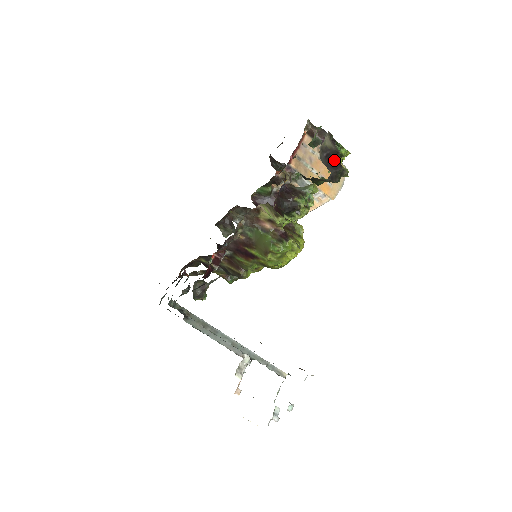
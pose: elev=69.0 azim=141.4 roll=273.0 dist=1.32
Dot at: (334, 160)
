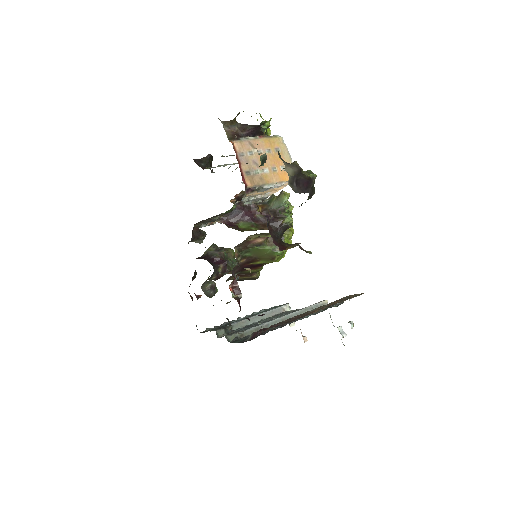
Dot at: (303, 181)
